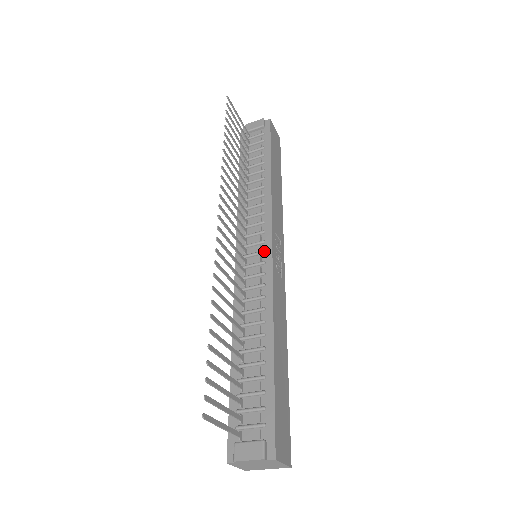
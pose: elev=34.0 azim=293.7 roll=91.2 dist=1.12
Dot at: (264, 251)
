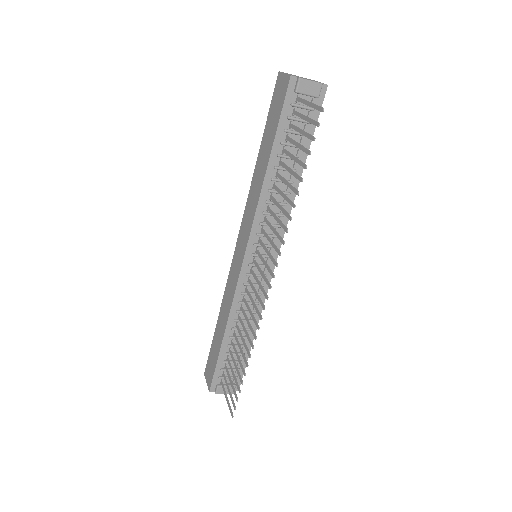
Dot at: (270, 267)
